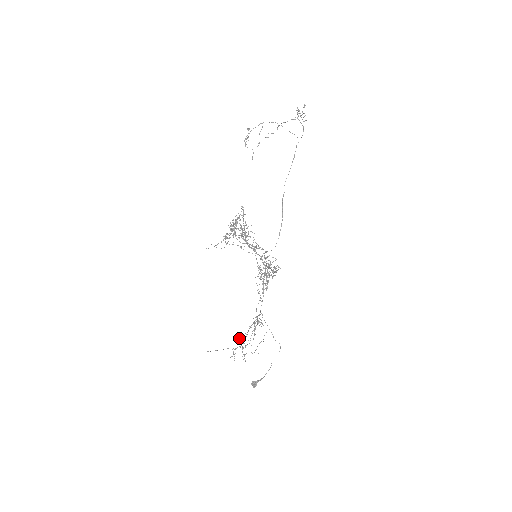
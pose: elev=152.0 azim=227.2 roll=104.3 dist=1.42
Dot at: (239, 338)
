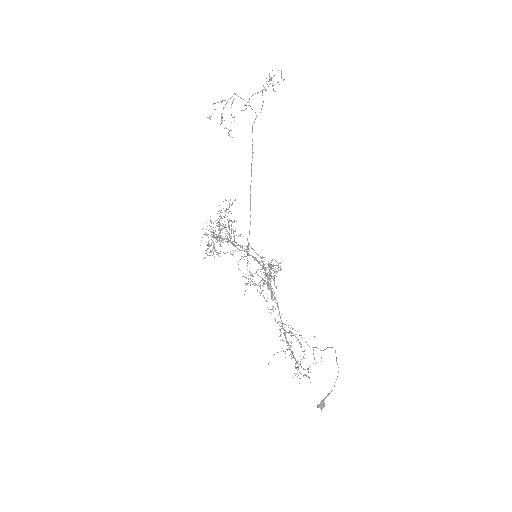
Dot at: (289, 355)
